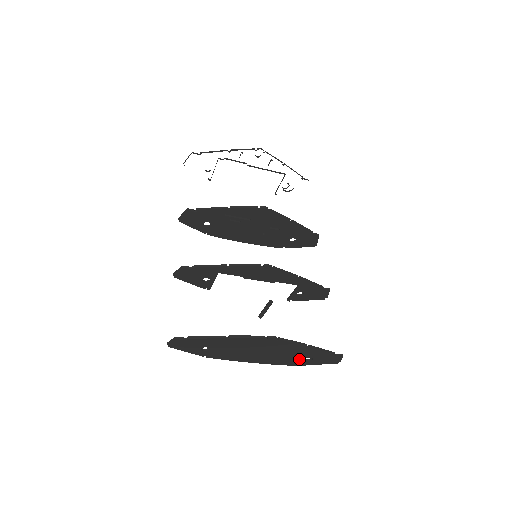
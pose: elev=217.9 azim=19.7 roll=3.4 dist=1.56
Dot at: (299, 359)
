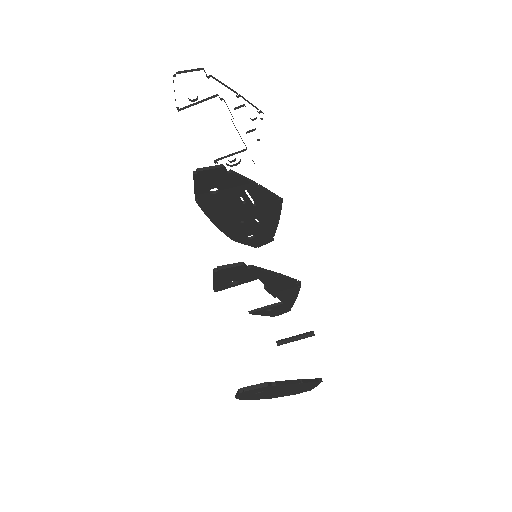
Dot at: (285, 394)
